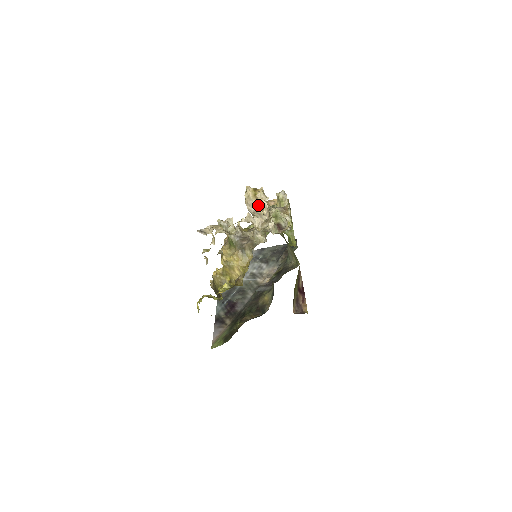
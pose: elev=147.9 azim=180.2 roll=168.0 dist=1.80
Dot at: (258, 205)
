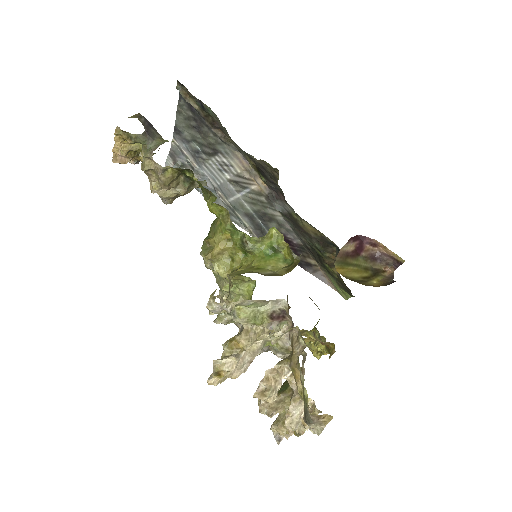
Dot at: occluded
